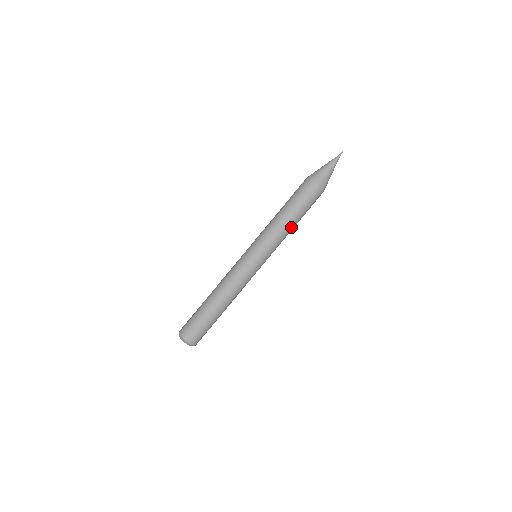
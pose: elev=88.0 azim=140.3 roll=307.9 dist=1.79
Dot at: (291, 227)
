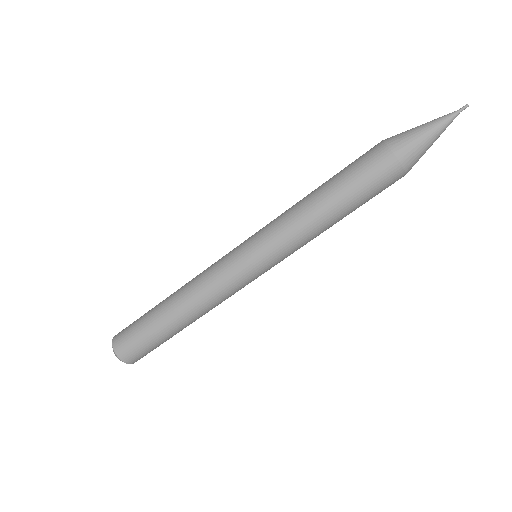
Dot at: (327, 226)
